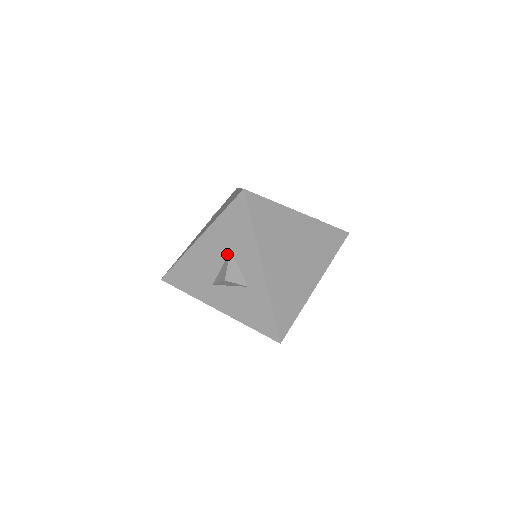
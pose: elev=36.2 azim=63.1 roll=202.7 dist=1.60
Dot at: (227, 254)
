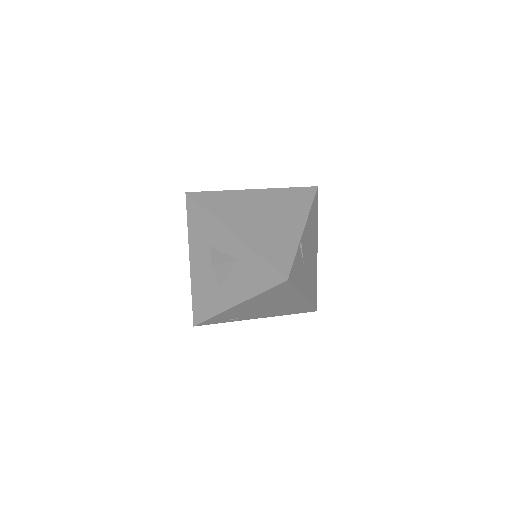
Dot at: (209, 251)
